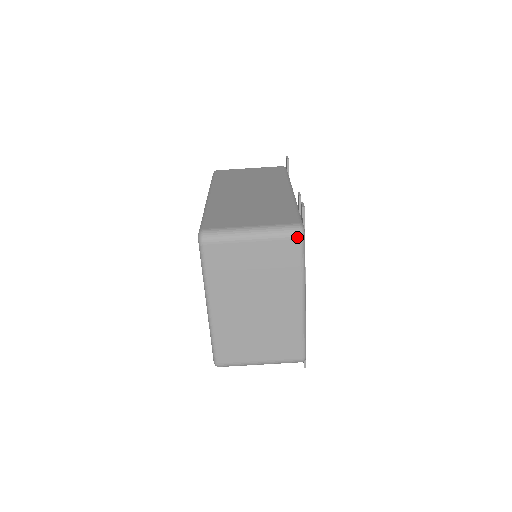
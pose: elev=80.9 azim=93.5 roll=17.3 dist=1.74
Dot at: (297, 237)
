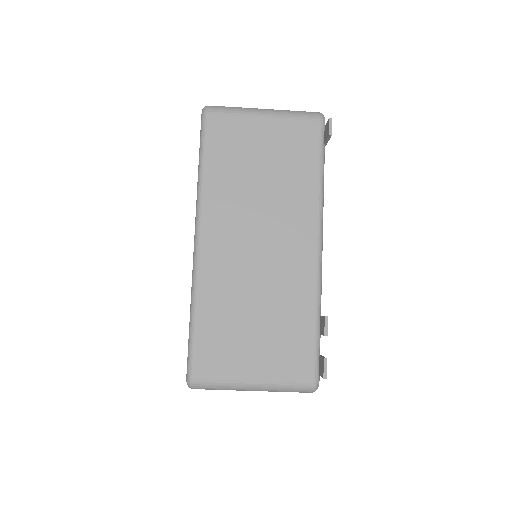
Dot at: occluded
